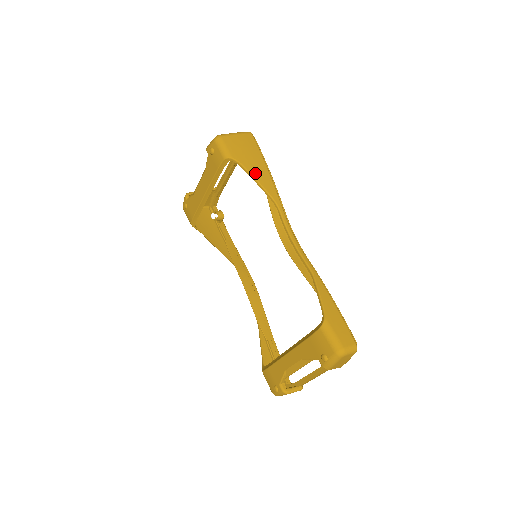
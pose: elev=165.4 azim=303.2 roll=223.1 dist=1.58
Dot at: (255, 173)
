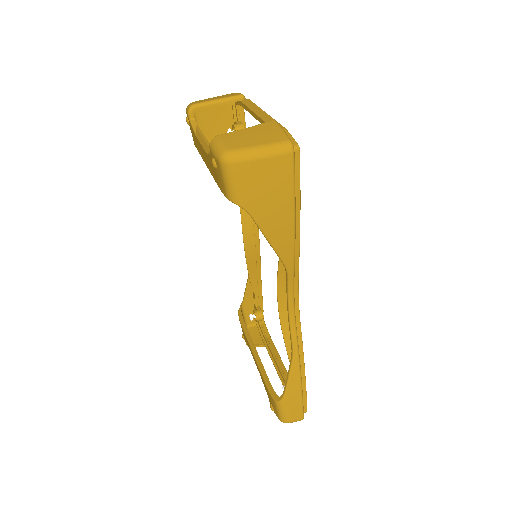
Dot at: (270, 231)
